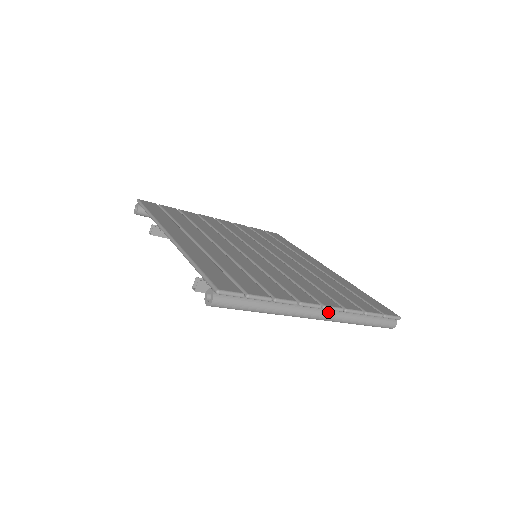
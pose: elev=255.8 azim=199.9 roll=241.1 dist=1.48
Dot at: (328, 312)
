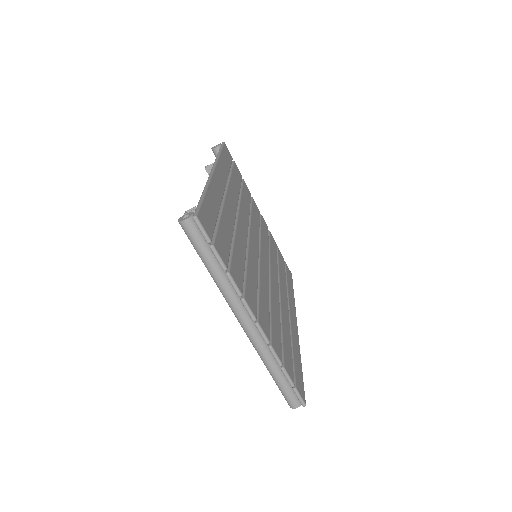
Dot at: (256, 332)
